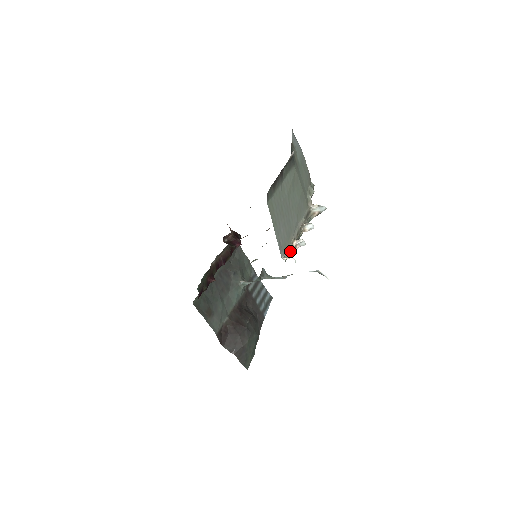
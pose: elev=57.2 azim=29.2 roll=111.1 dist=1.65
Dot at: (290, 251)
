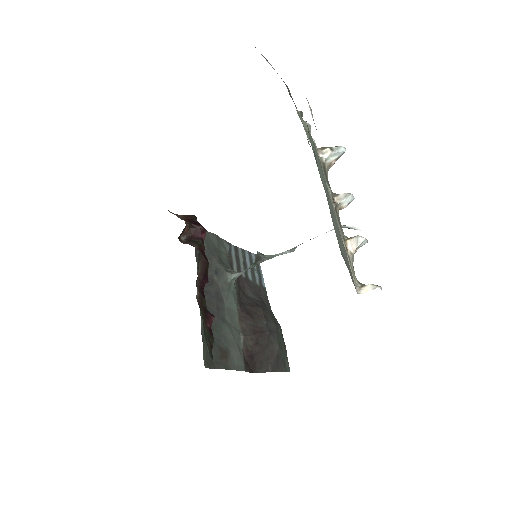
Dot at: (353, 266)
